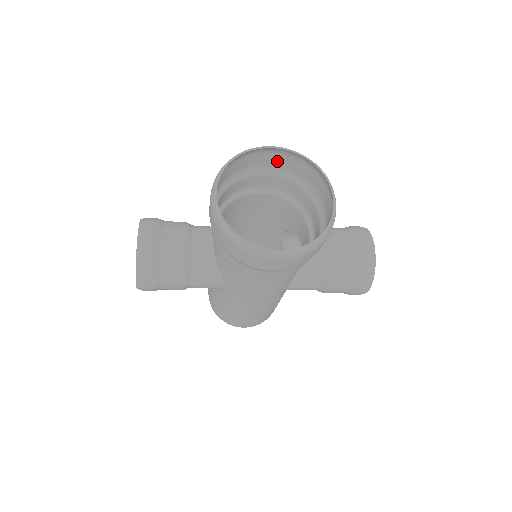
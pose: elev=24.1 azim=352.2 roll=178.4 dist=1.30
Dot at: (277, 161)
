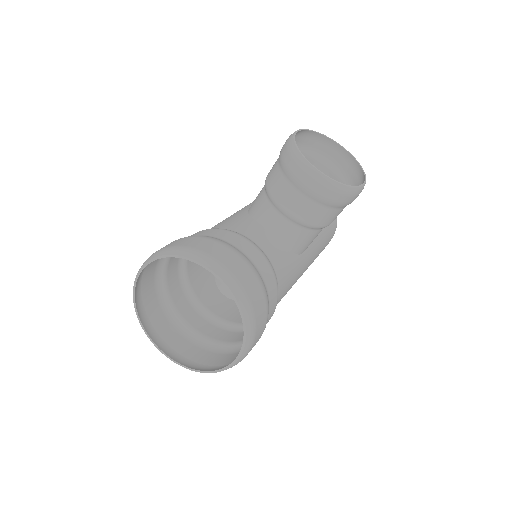
Dot at: occluded
